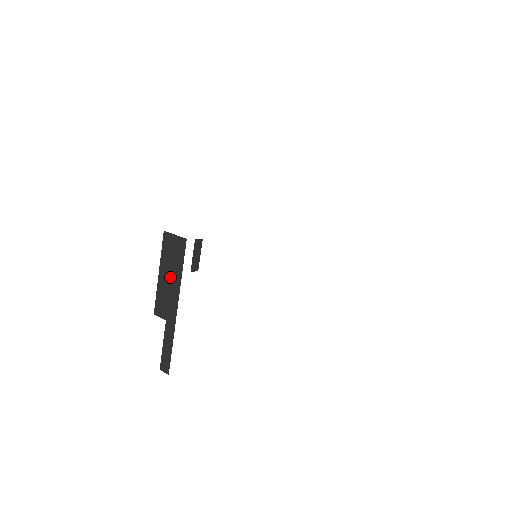
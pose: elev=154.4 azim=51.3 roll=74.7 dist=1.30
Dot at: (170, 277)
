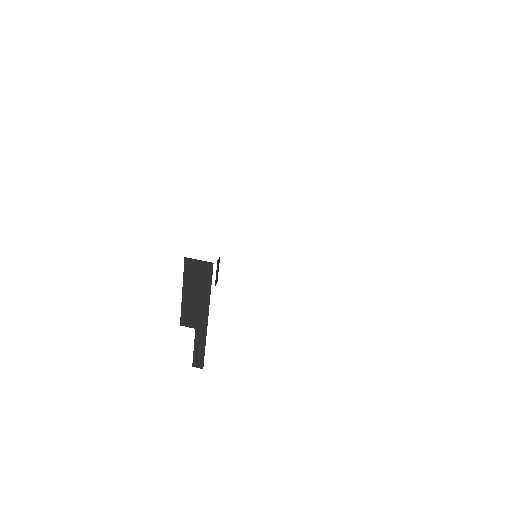
Dot at: (197, 295)
